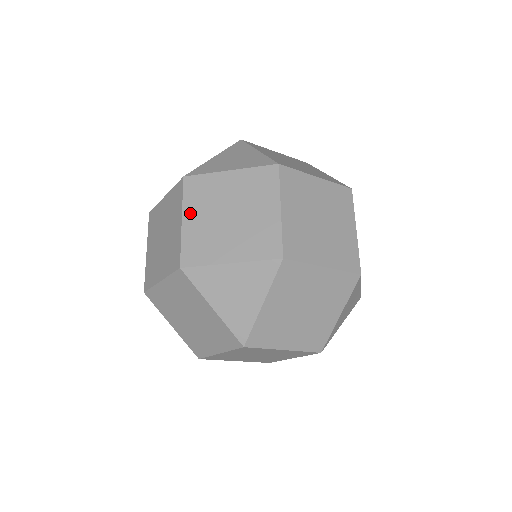
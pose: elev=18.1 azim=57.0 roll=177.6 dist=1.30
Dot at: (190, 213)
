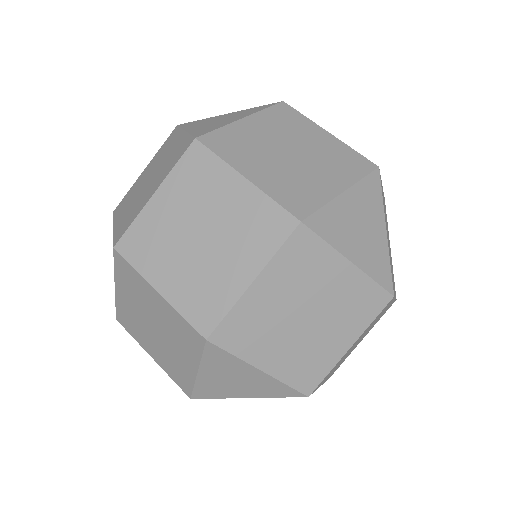
Dot at: (269, 280)
